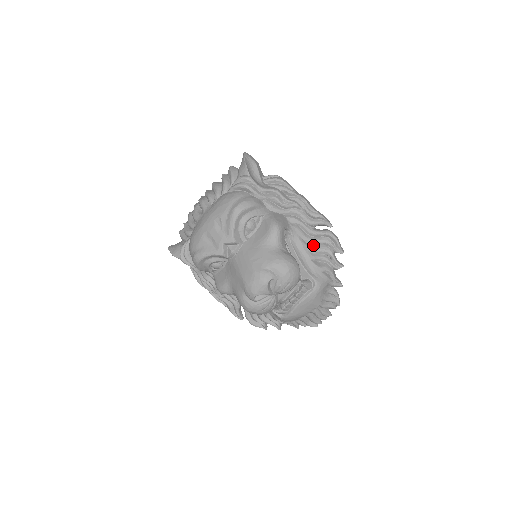
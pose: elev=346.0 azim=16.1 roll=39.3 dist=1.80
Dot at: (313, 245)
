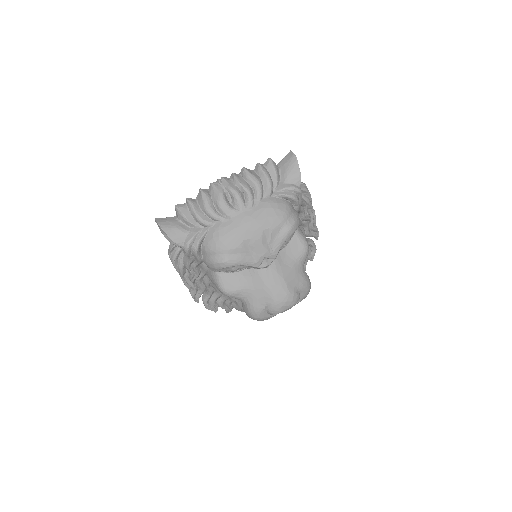
Dot at: occluded
